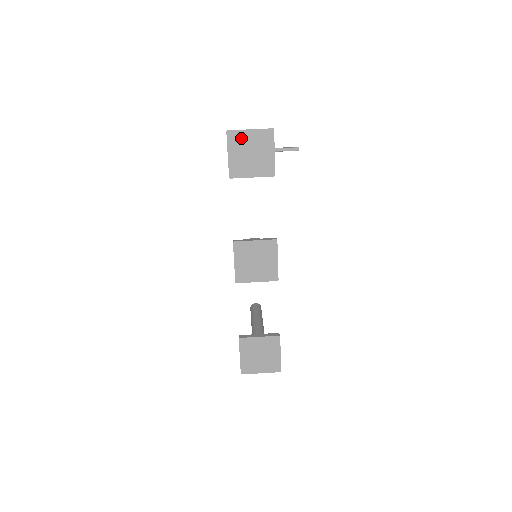
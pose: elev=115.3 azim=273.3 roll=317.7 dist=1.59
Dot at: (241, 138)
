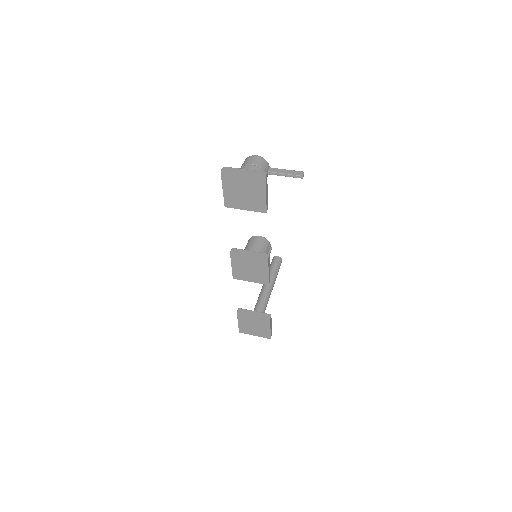
Dot at: (234, 178)
